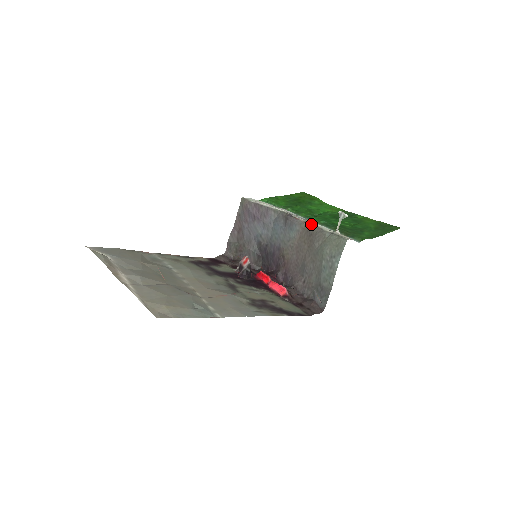
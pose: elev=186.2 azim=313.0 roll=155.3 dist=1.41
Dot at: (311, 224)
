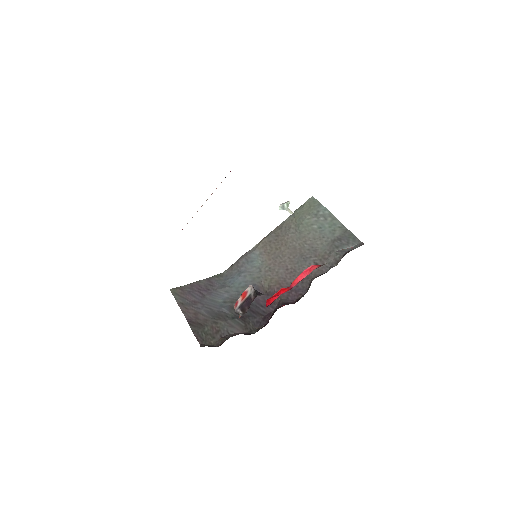
Dot at: (267, 235)
